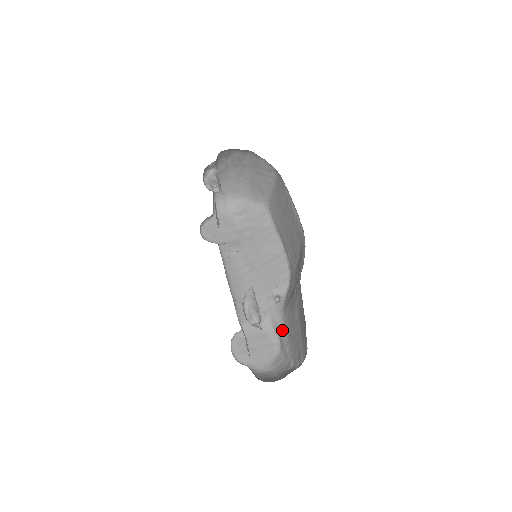
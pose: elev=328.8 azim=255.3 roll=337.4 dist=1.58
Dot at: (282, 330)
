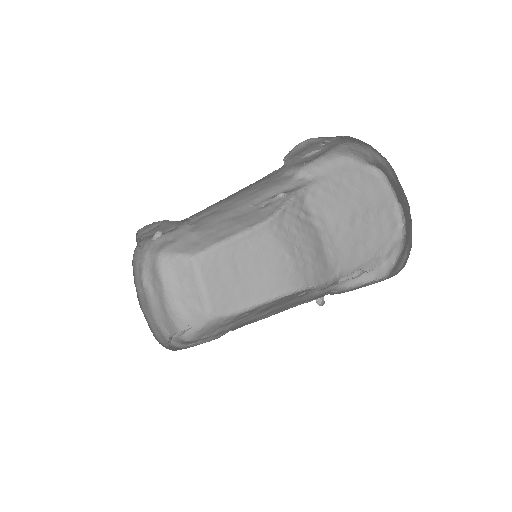
Dot at: occluded
